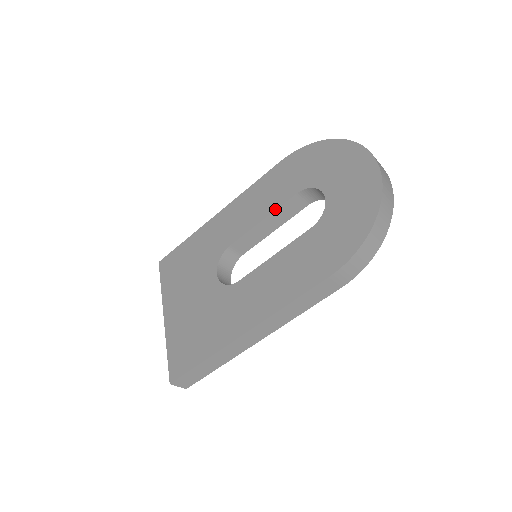
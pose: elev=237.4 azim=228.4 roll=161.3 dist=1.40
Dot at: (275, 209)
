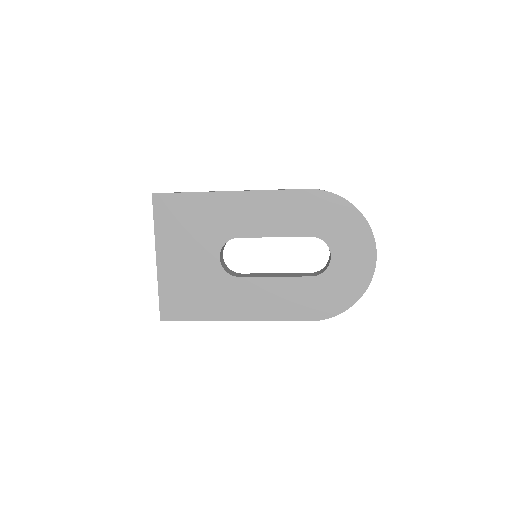
Dot at: (289, 236)
